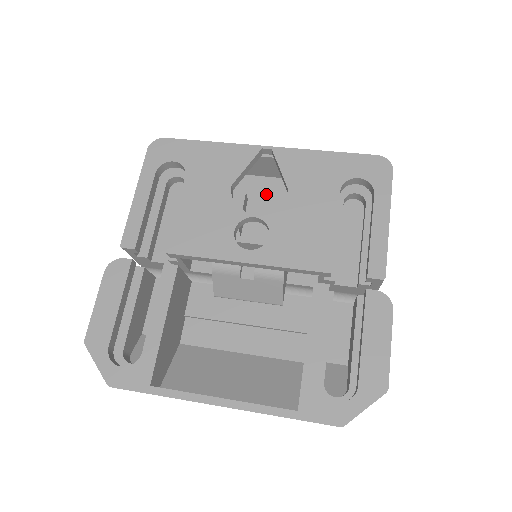
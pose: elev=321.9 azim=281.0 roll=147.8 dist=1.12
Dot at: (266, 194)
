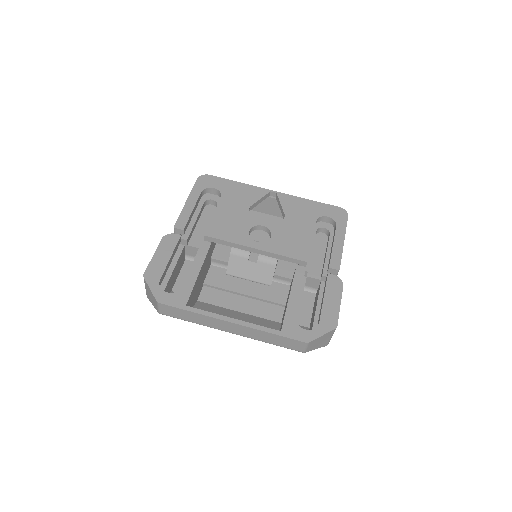
Dot at: (266, 223)
